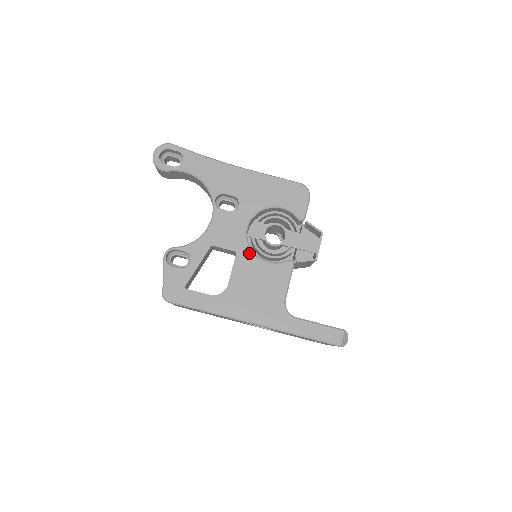
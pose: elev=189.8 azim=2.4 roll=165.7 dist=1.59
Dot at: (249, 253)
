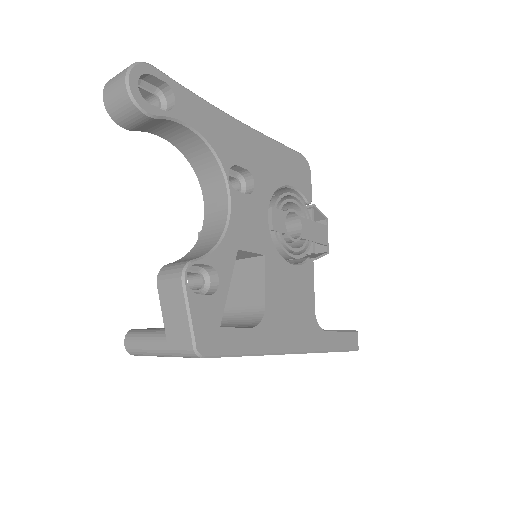
Dot at: (276, 255)
